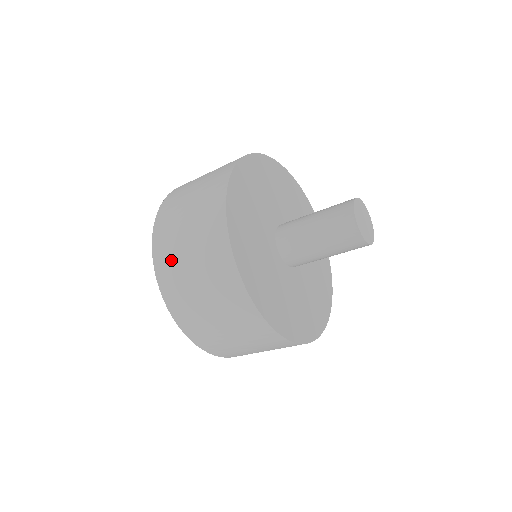
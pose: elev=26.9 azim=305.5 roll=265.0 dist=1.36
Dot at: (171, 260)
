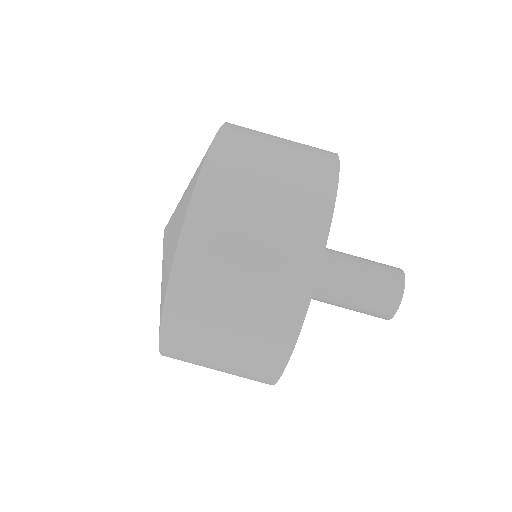
Dot at: occluded
